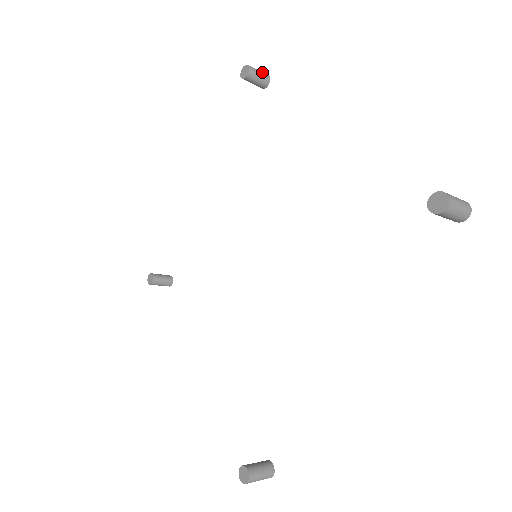
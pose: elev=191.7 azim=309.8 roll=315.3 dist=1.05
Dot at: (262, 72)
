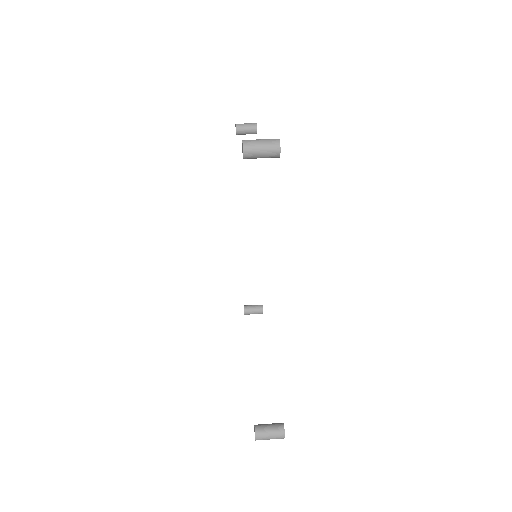
Dot at: (268, 150)
